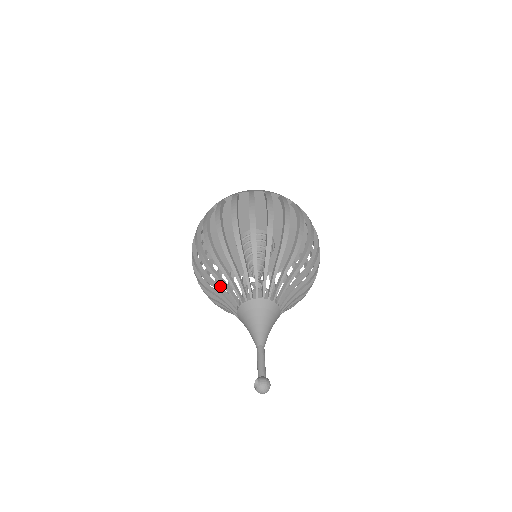
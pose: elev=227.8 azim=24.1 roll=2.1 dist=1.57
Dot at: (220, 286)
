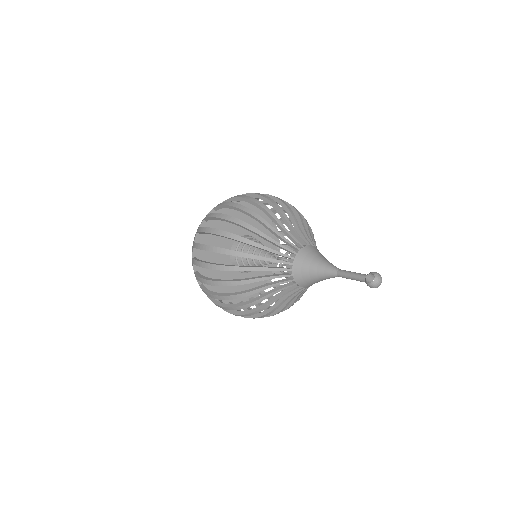
Dot at: (261, 256)
